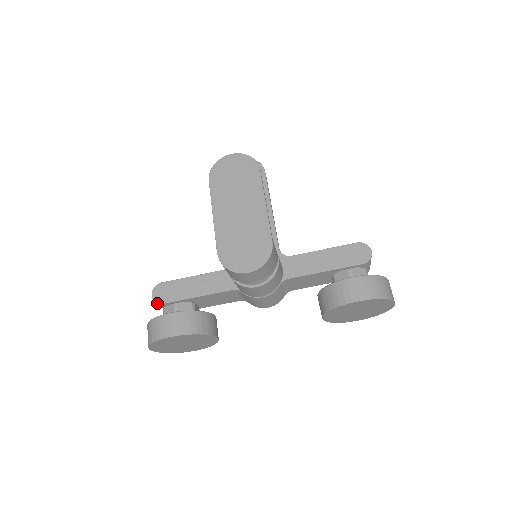
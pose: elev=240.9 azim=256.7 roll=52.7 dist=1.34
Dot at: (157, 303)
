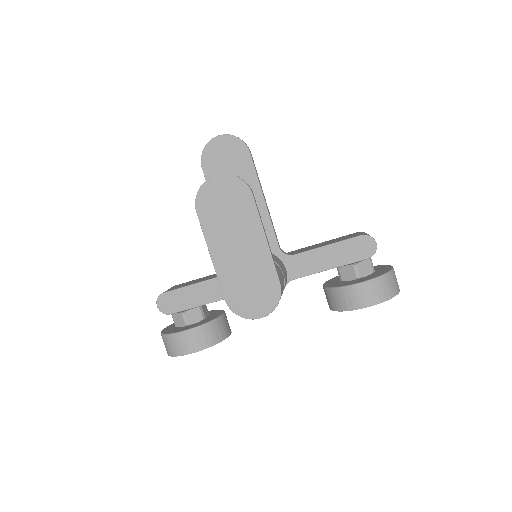
Dot at: occluded
